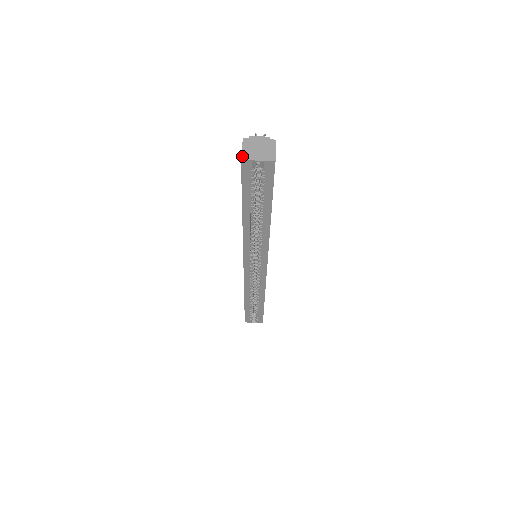
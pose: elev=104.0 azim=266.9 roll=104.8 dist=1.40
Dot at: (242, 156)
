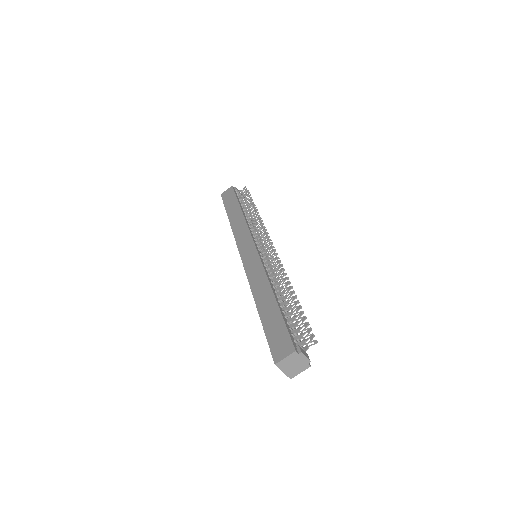
Dot at: (278, 363)
